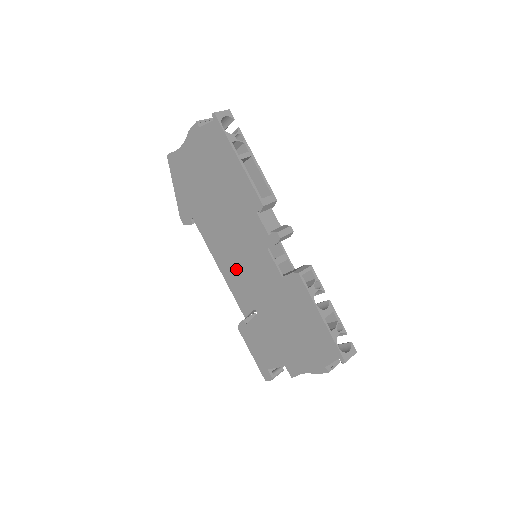
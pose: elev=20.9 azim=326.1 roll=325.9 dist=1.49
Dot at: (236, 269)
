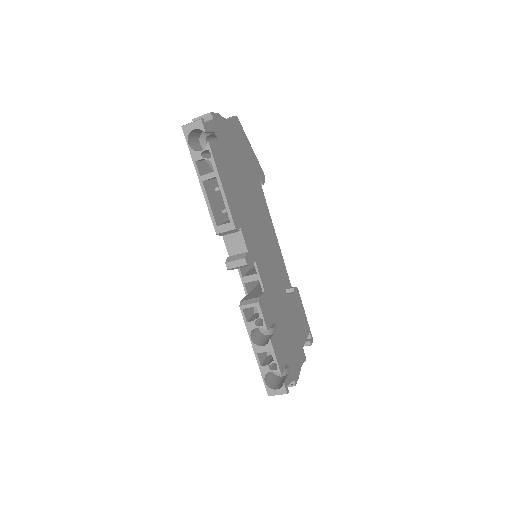
Dot at: occluded
